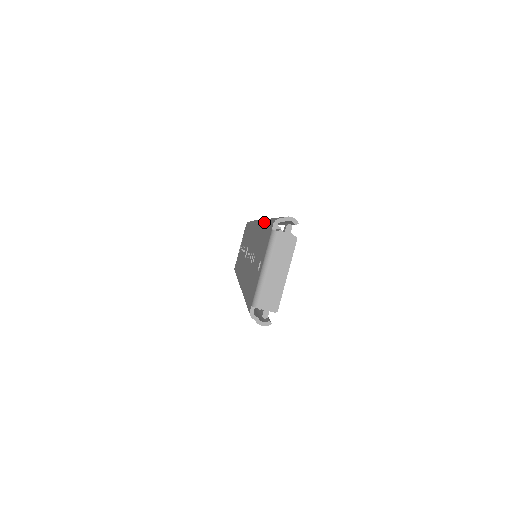
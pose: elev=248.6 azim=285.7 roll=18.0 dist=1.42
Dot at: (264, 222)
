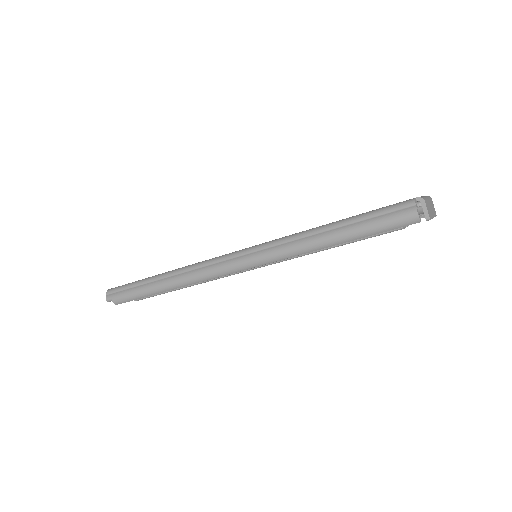
Dot at: occluded
